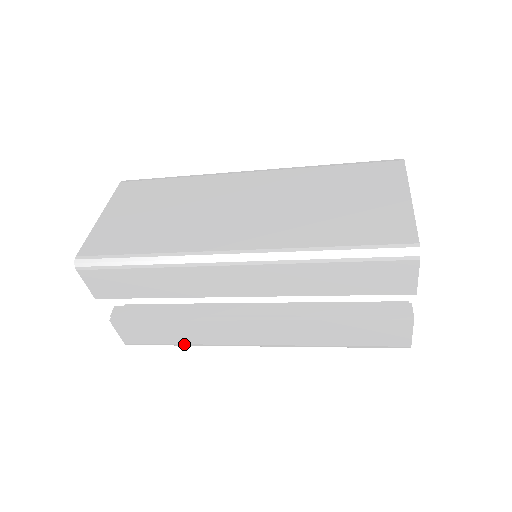
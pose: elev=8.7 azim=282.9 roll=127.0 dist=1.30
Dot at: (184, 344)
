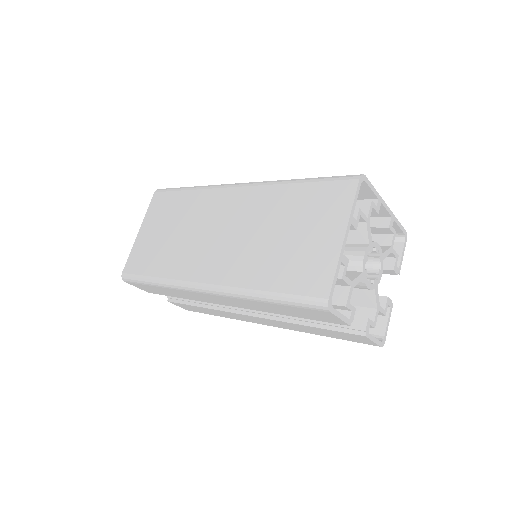
Dot at: (221, 316)
